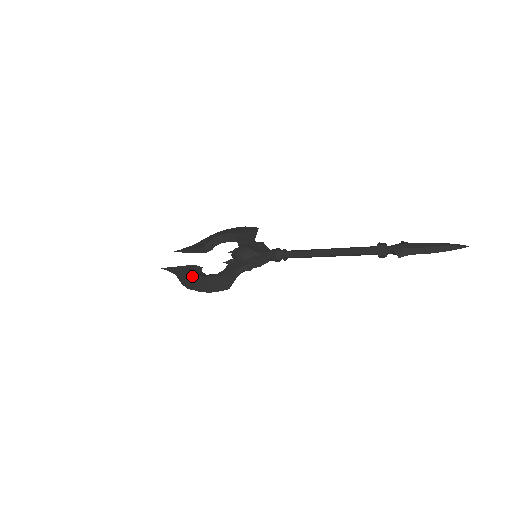
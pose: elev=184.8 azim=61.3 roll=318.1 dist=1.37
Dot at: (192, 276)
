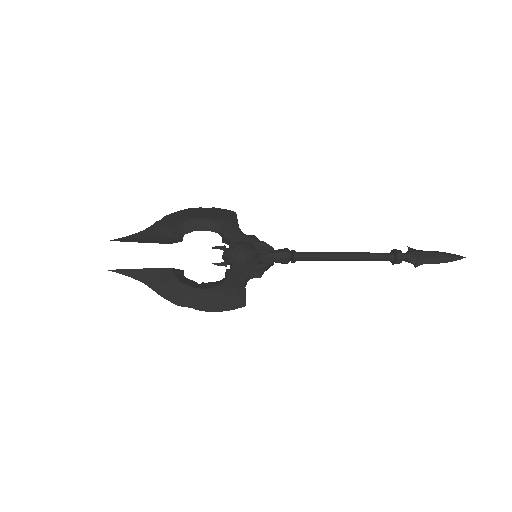
Dot at: (181, 287)
